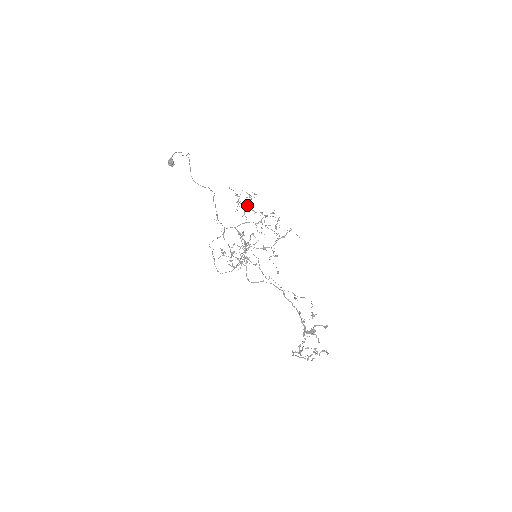
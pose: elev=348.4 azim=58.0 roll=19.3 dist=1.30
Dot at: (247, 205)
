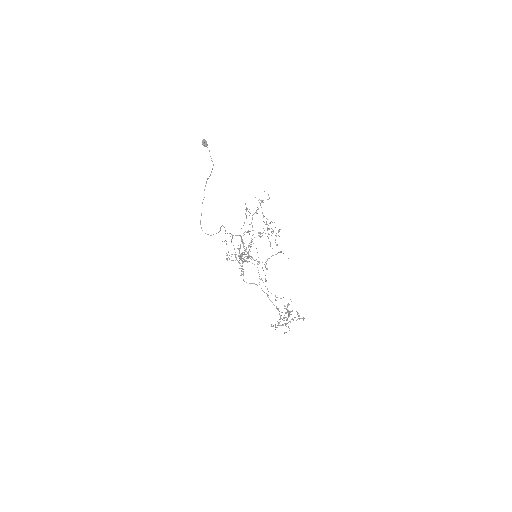
Dot at: (256, 212)
